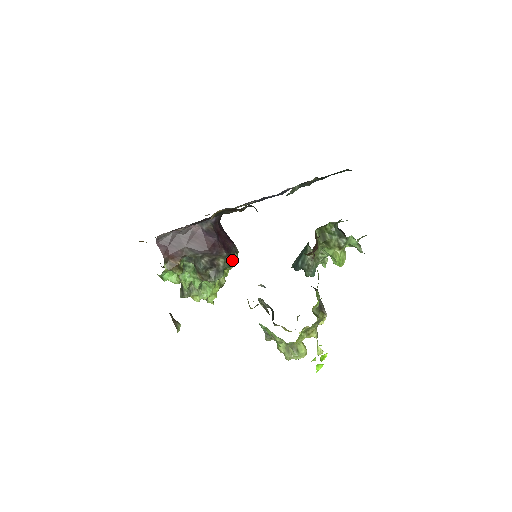
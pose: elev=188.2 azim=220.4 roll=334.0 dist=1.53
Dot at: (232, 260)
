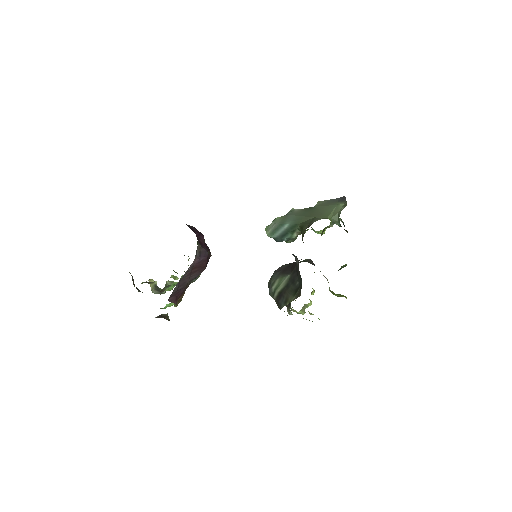
Dot at: (197, 242)
